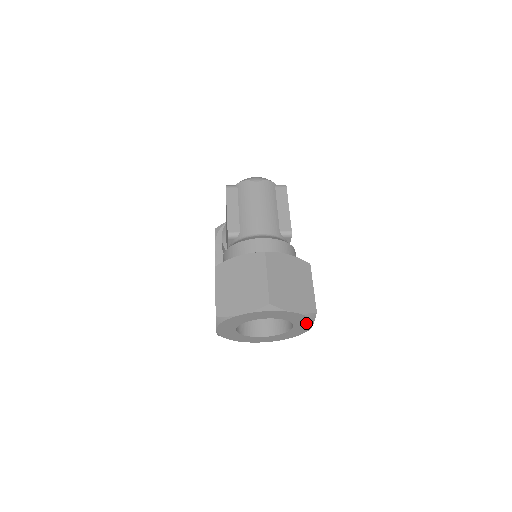
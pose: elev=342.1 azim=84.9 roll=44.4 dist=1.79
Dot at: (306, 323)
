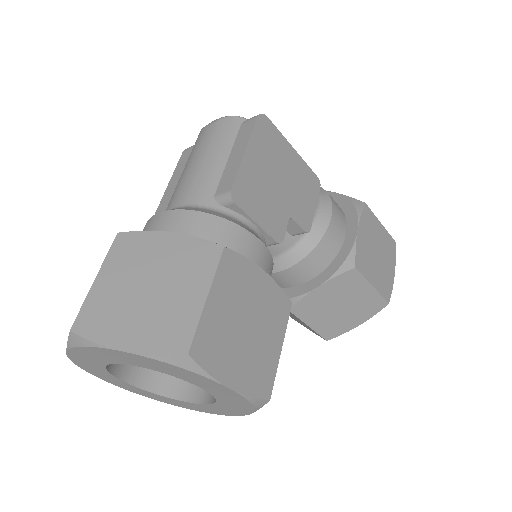
Dot at: (203, 379)
